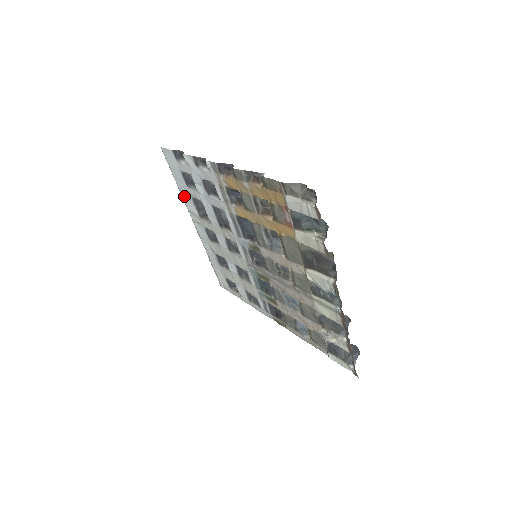
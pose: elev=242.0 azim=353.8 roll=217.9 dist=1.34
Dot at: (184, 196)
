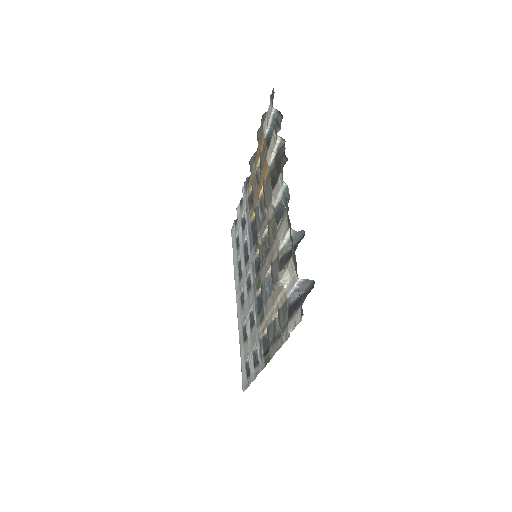
Dot at: (235, 271)
